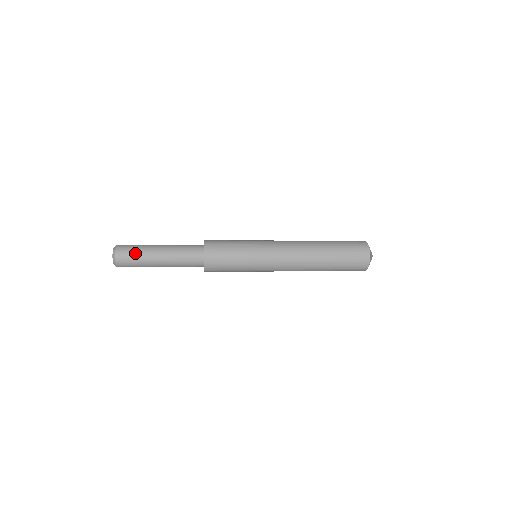
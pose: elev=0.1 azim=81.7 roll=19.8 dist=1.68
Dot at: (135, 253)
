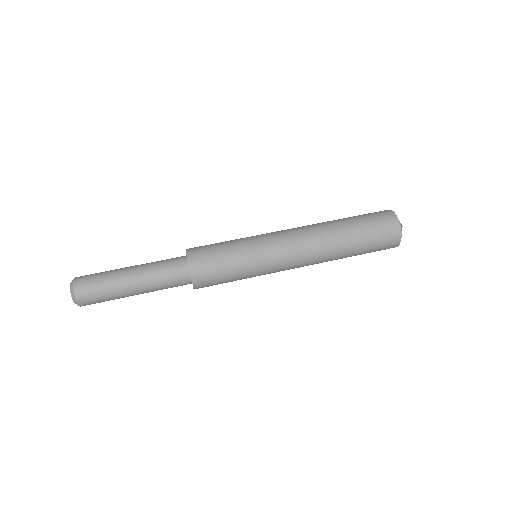
Dot at: (103, 300)
